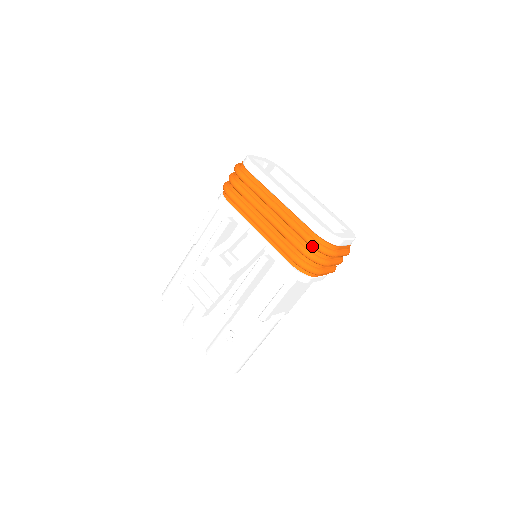
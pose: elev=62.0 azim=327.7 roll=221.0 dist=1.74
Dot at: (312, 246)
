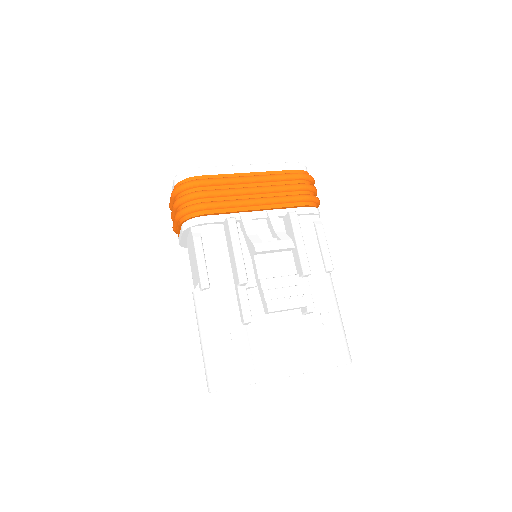
Dot at: (306, 178)
